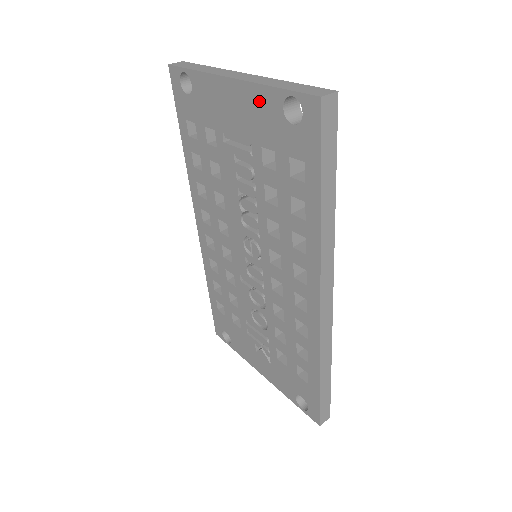
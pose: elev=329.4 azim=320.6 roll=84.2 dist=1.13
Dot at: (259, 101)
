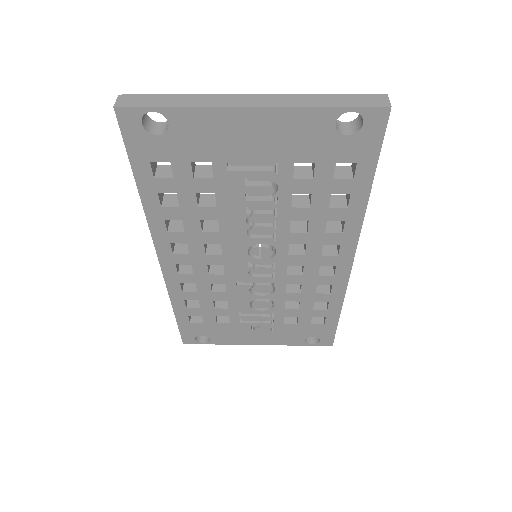
Dot at: (299, 123)
